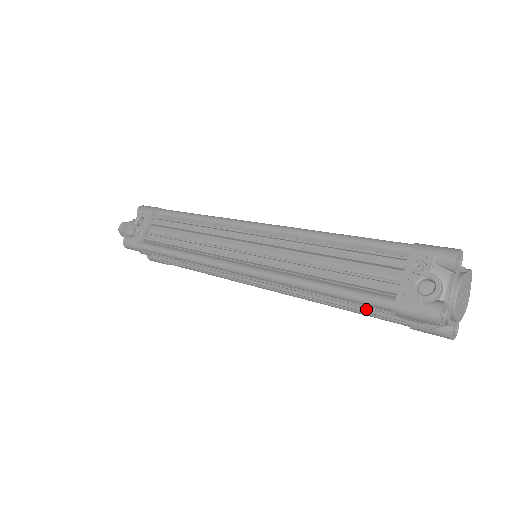
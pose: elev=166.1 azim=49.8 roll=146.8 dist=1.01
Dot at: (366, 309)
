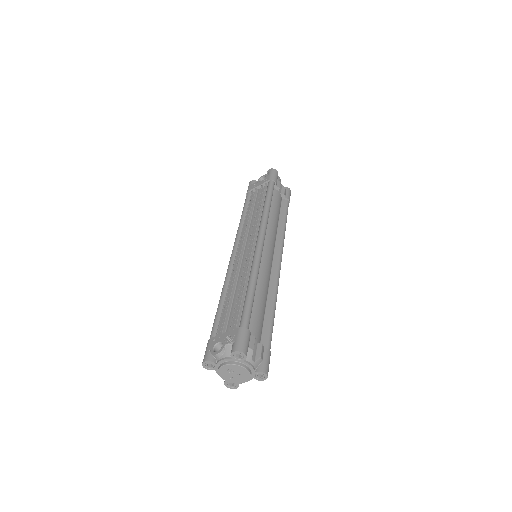
Dot at: occluded
